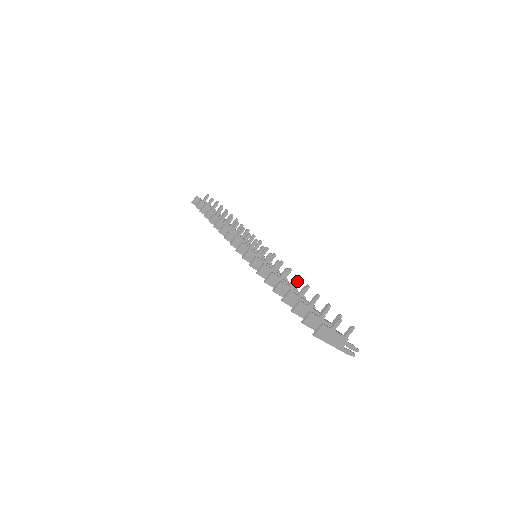
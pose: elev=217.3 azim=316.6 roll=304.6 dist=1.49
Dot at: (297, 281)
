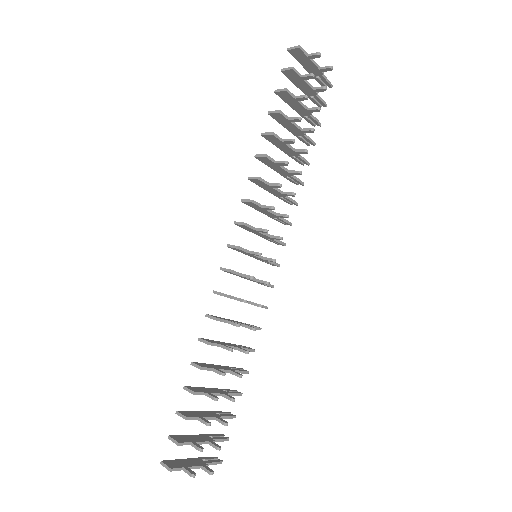
Dot at: (244, 352)
